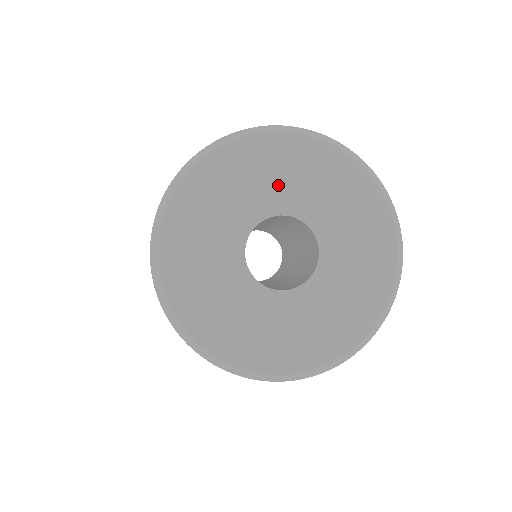
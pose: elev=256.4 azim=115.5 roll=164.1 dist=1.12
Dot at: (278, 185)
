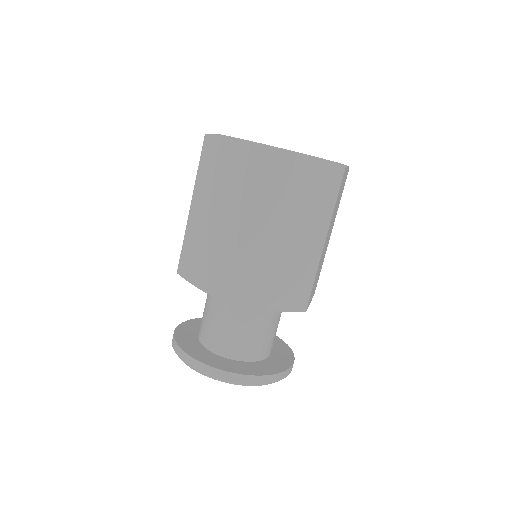
Dot at: occluded
